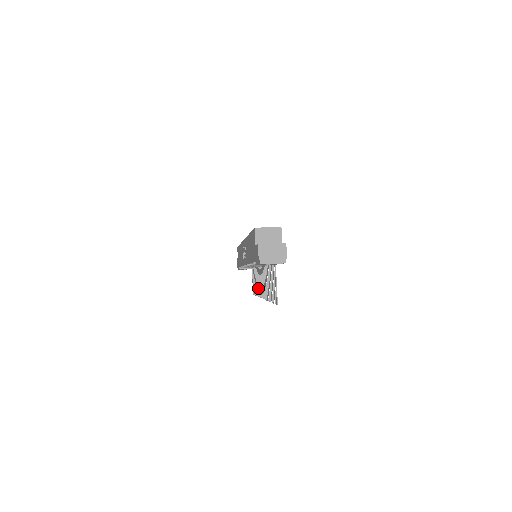
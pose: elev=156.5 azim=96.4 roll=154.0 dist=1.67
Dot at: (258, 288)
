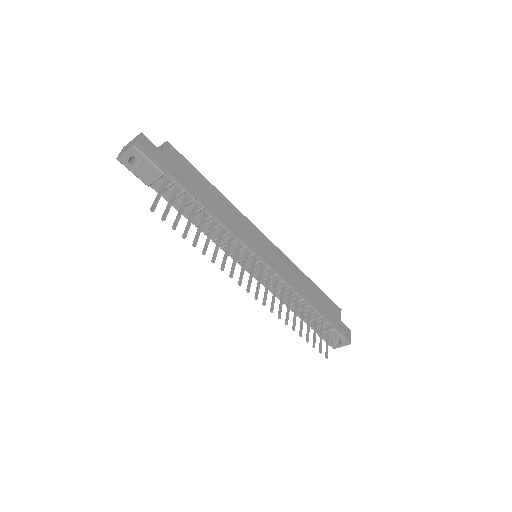
Dot at: (279, 308)
